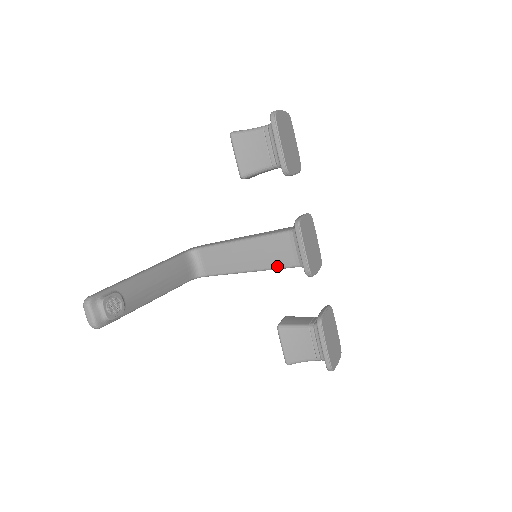
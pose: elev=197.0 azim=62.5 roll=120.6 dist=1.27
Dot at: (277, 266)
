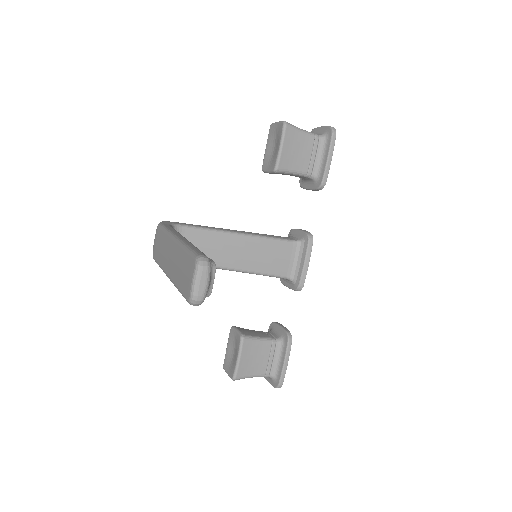
Dot at: (267, 272)
